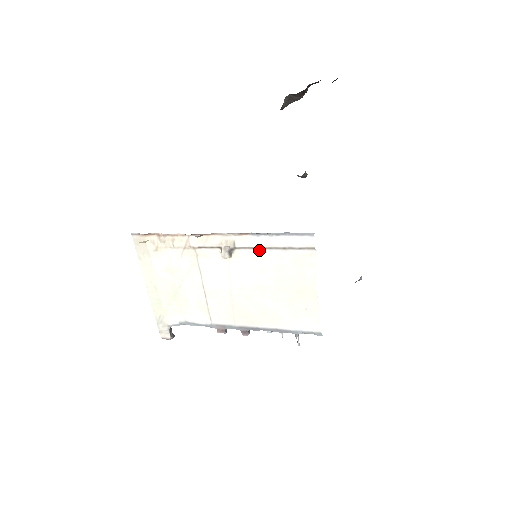
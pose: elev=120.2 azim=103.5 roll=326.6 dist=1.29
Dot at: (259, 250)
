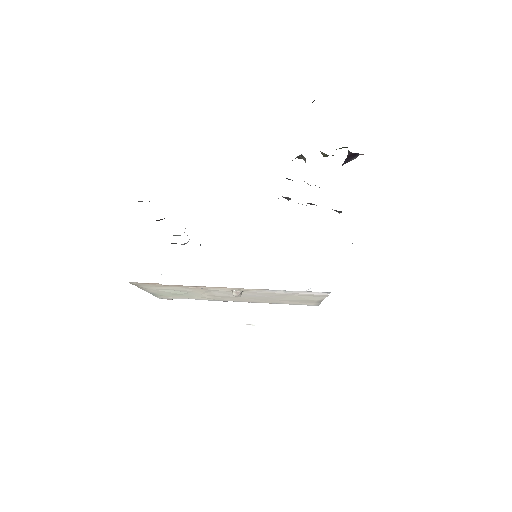
Dot at: occluded
